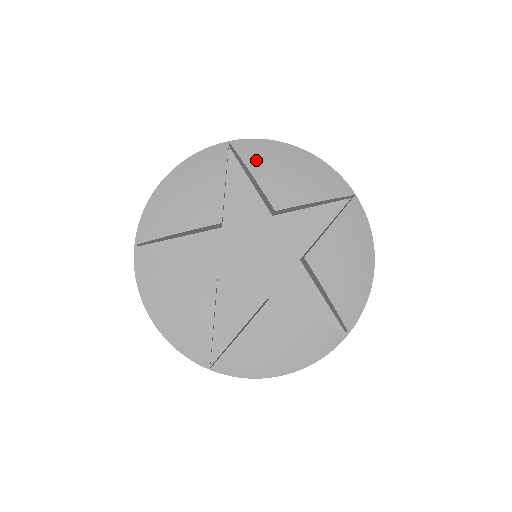
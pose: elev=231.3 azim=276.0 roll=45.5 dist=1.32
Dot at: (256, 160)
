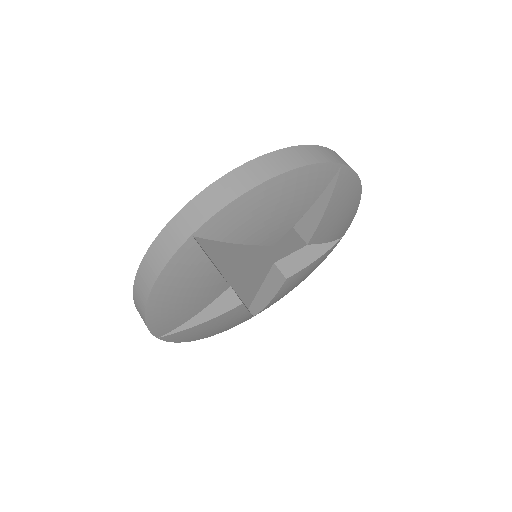
Dot at: (339, 196)
